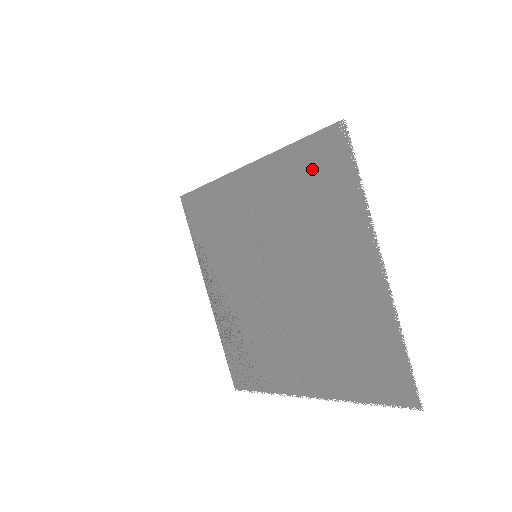
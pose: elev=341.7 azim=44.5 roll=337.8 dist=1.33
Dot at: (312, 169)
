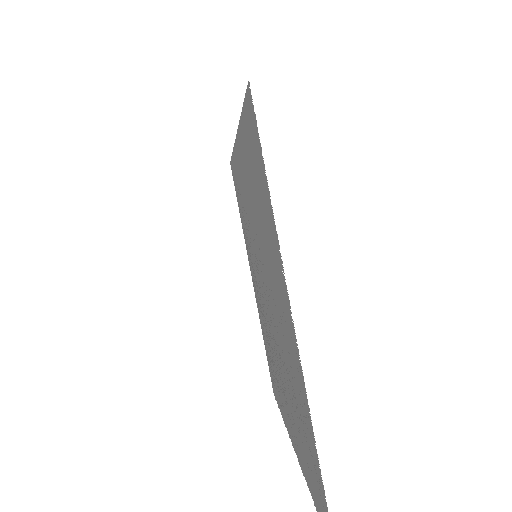
Dot at: (251, 156)
